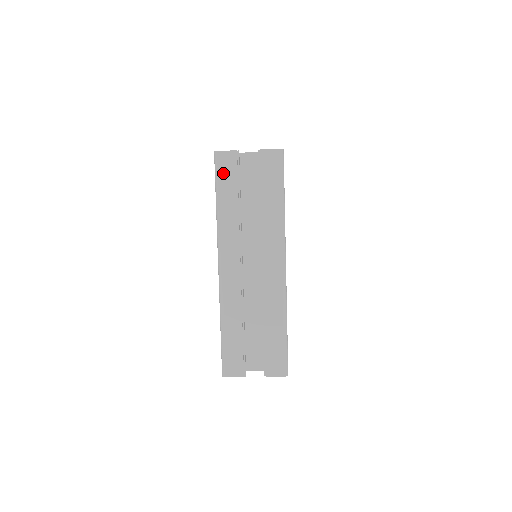
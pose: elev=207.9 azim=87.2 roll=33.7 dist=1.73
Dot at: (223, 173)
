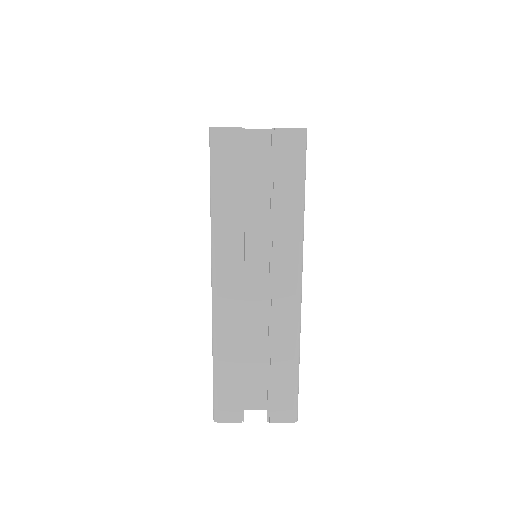
Dot at: (221, 159)
